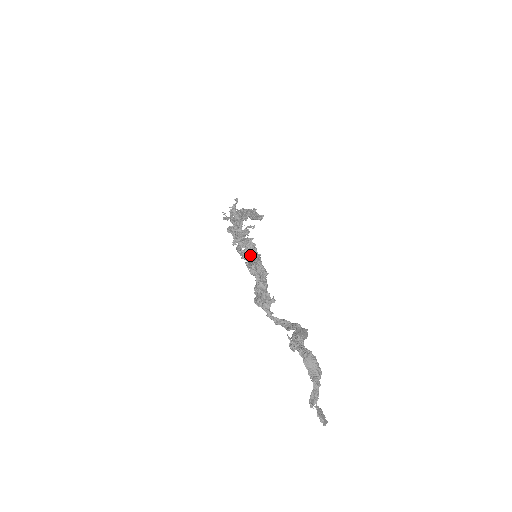
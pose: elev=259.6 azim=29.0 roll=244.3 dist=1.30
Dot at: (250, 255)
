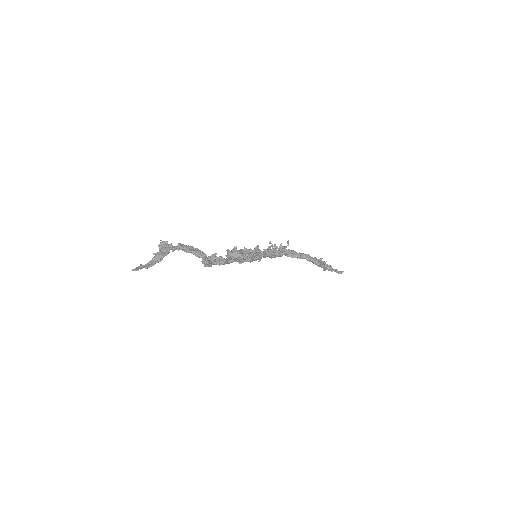
Dot at: occluded
